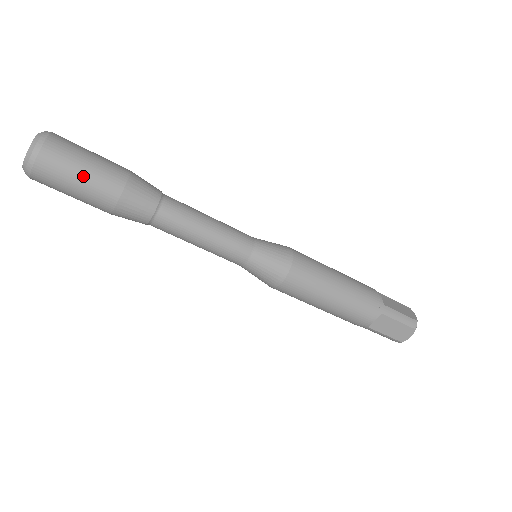
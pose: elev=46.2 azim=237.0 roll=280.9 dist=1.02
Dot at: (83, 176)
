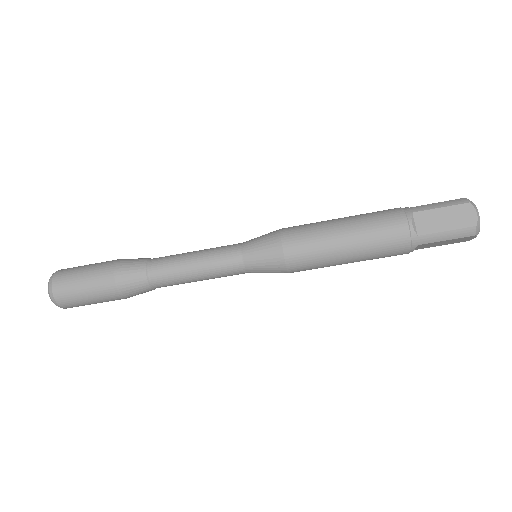
Dot at: (91, 300)
